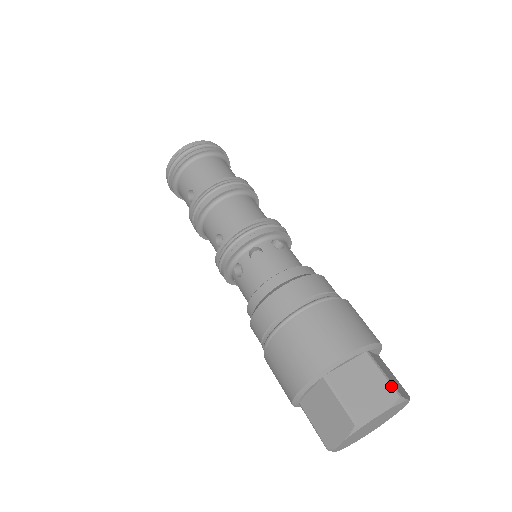
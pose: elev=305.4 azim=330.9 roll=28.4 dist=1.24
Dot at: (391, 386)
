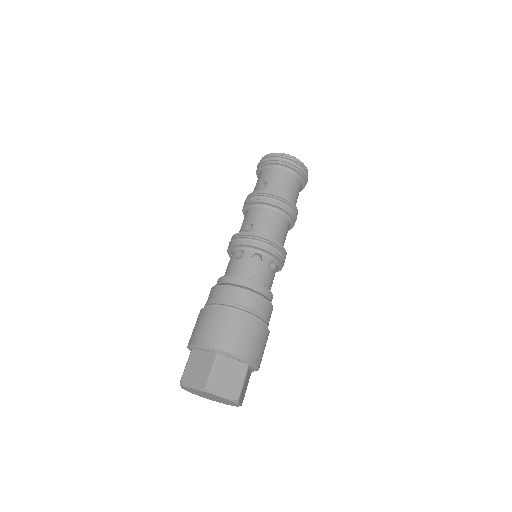
Dot at: (240, 392)
